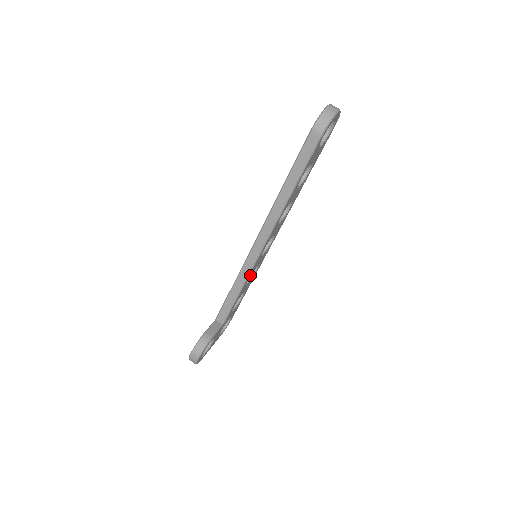
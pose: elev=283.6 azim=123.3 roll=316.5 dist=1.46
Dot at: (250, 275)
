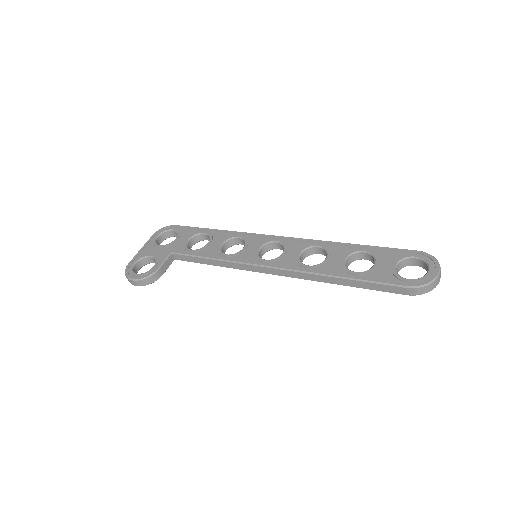
Dot at: occluded
